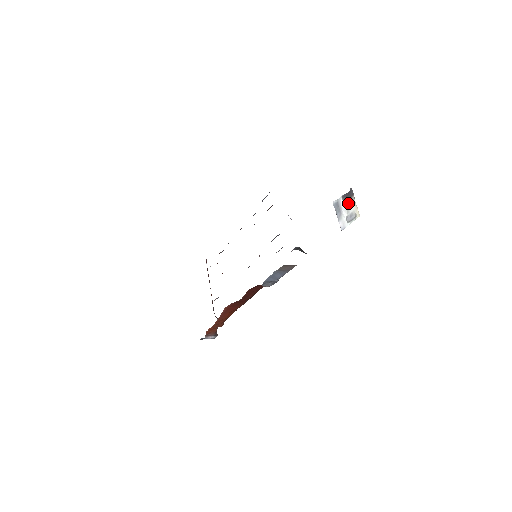
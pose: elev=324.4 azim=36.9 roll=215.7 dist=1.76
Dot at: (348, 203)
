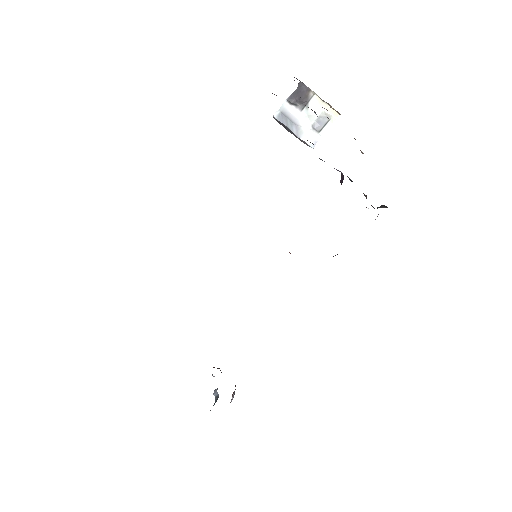
Dot at: (305, 106)
